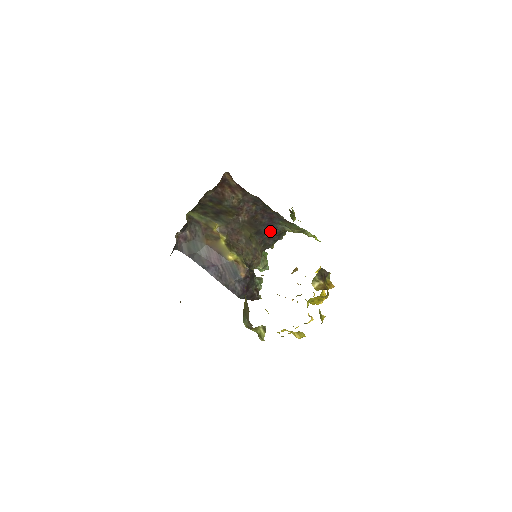
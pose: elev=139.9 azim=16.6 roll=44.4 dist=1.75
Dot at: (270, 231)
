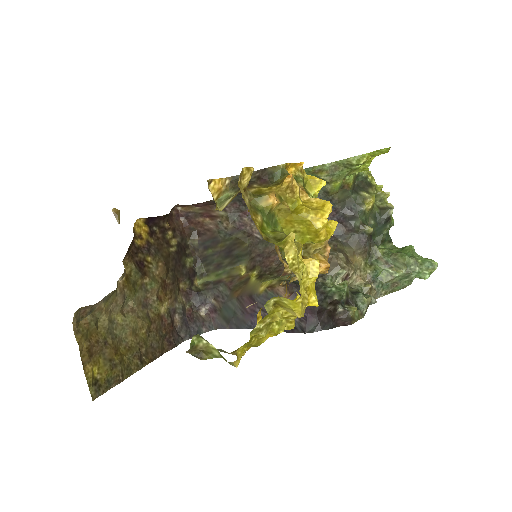
Dot at: occluded
